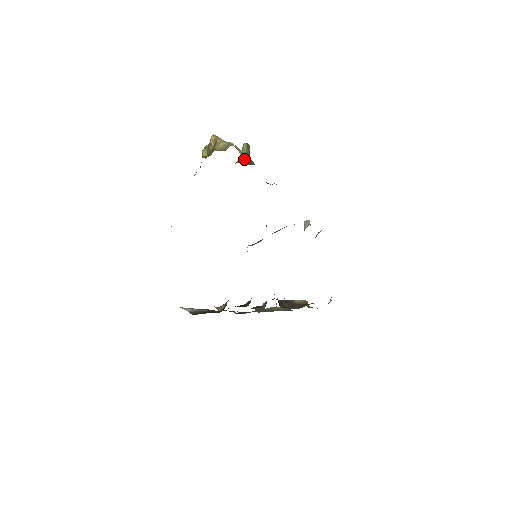
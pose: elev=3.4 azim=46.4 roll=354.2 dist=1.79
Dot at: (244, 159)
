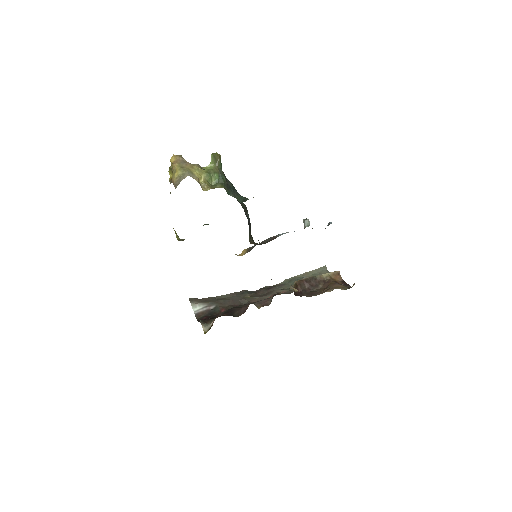
Dot at: (206, 183)
